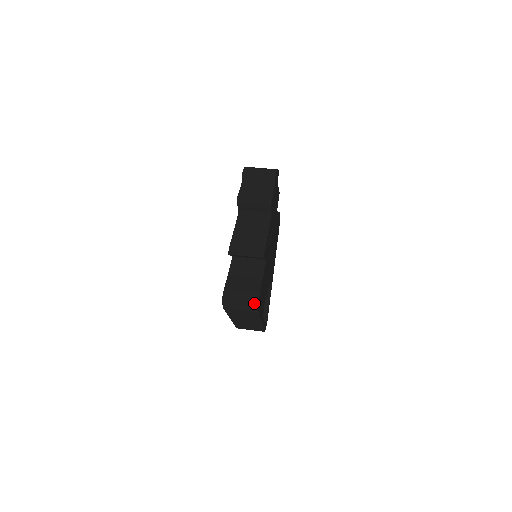
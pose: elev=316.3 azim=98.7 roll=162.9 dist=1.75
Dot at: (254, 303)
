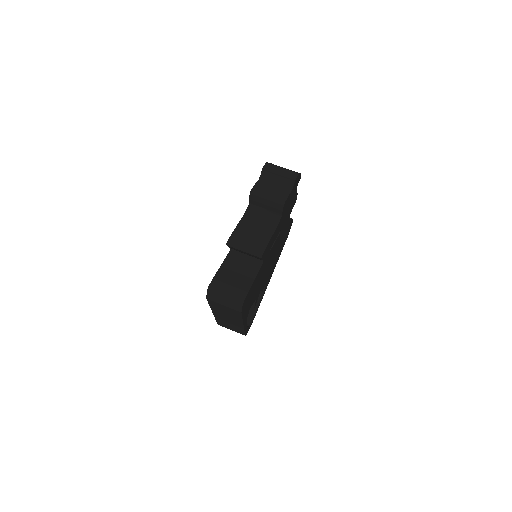
Dot at: (239, 301)
